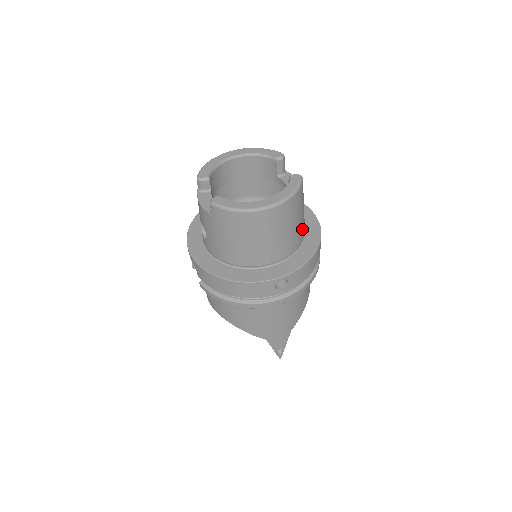
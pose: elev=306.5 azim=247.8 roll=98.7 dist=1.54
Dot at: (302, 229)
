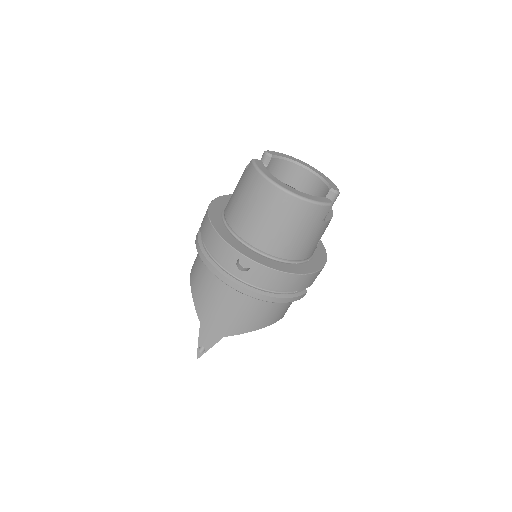
Dot at: (299, 249)
